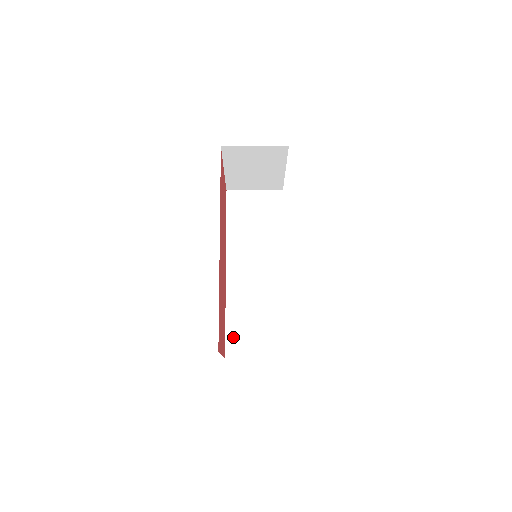
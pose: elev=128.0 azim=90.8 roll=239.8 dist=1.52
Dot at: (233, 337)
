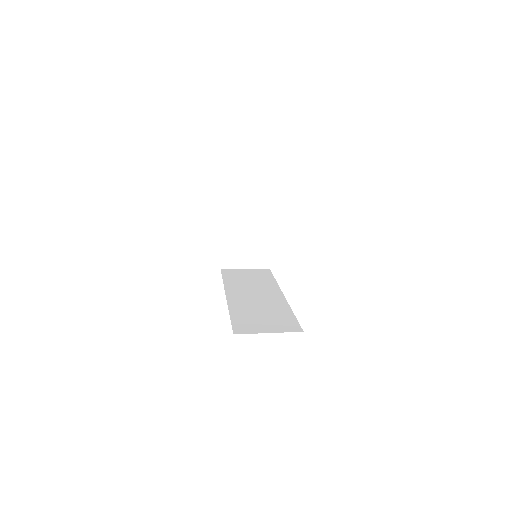
Dot at: (240, 324)
